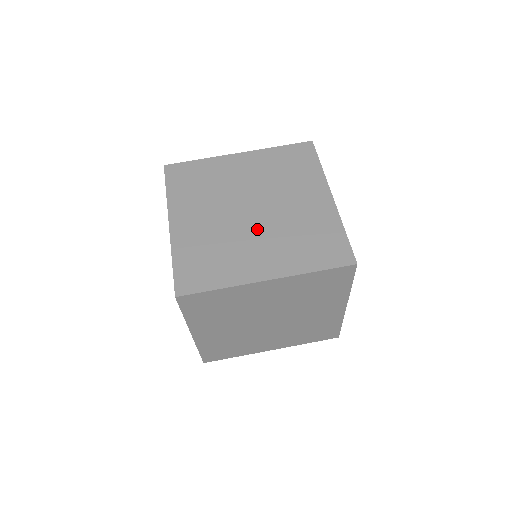
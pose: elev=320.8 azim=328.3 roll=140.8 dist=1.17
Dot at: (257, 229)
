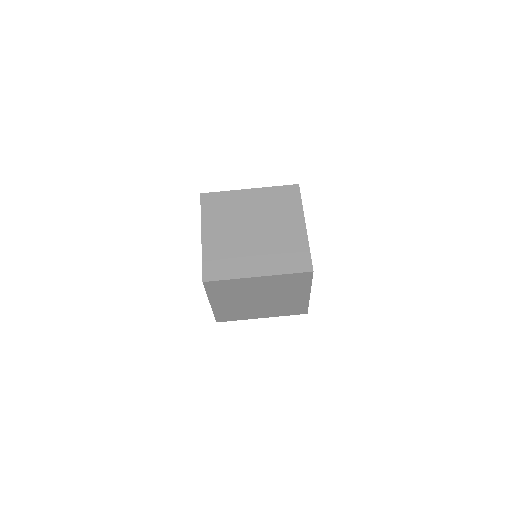
Dot at: (256, 243)
